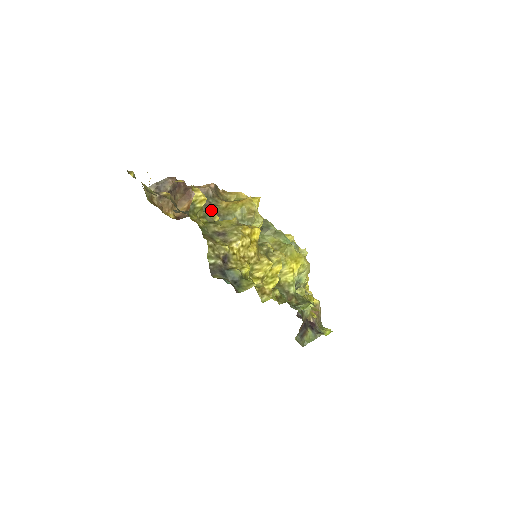
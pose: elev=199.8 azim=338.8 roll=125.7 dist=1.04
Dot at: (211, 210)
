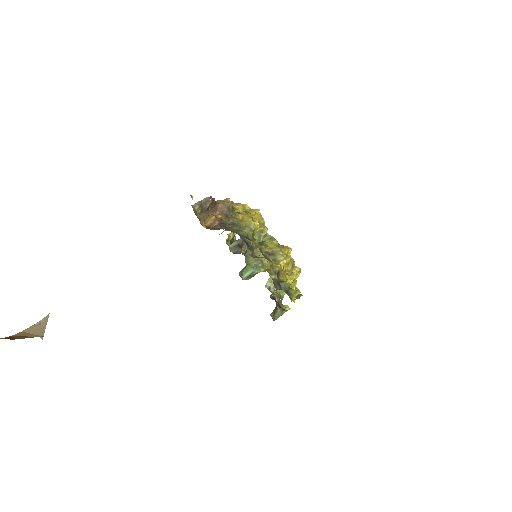
Dot at: (234, 222)
